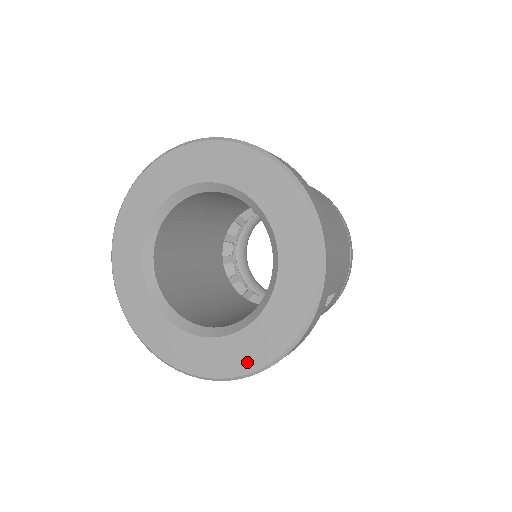
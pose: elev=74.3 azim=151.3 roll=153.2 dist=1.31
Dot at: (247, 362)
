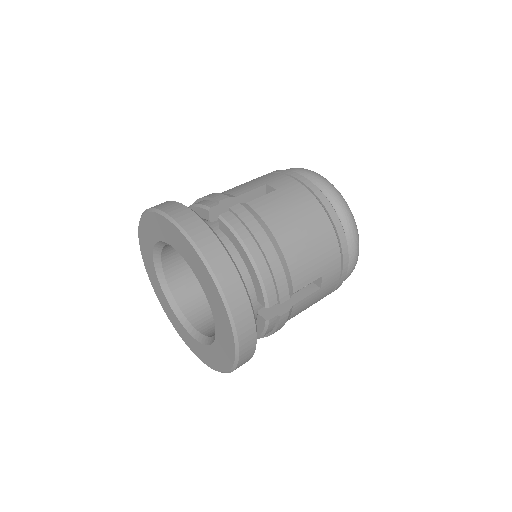
Dot at: (224, 364)
